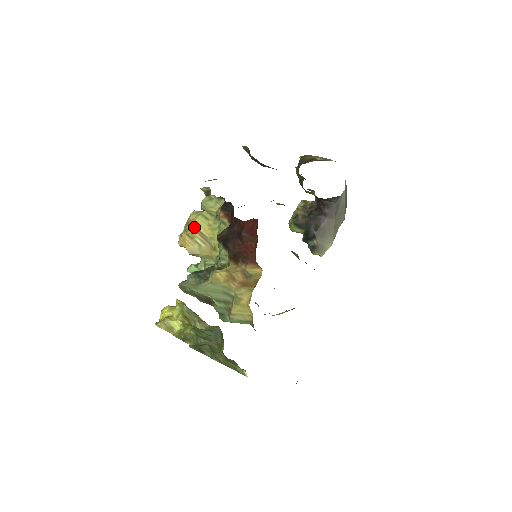
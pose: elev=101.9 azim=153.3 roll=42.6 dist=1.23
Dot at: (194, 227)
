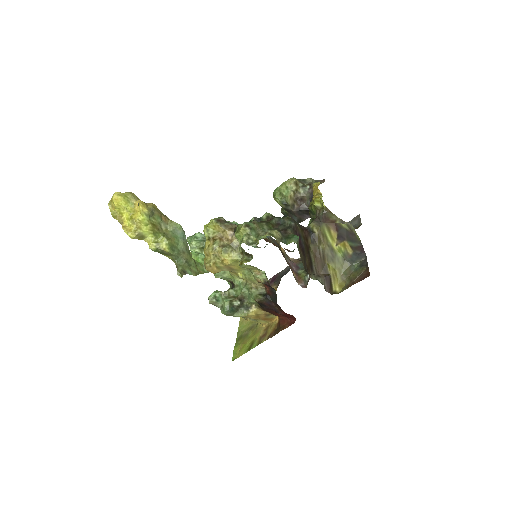
Dot at: (225, 266)
